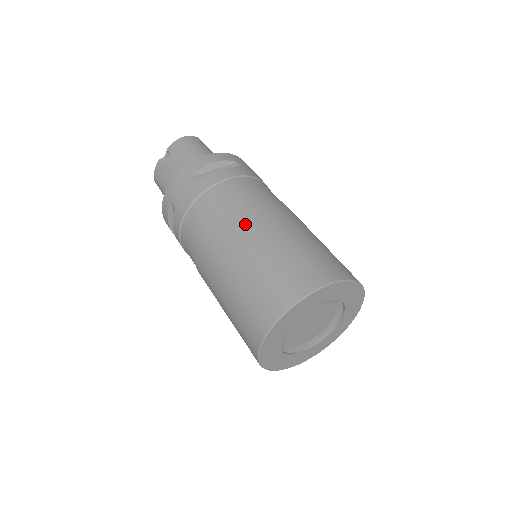
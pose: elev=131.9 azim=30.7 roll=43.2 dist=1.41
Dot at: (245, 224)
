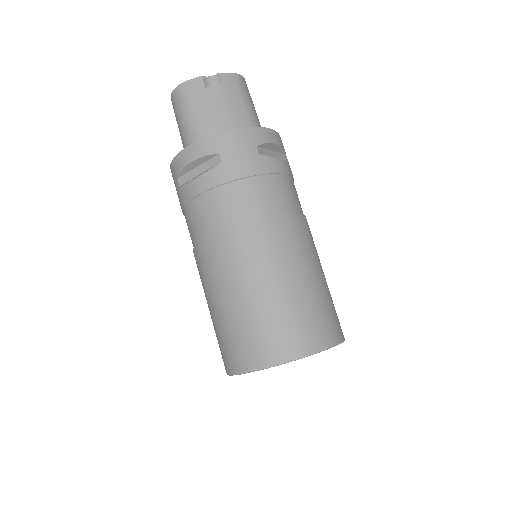
Dot at: (297, 242)
